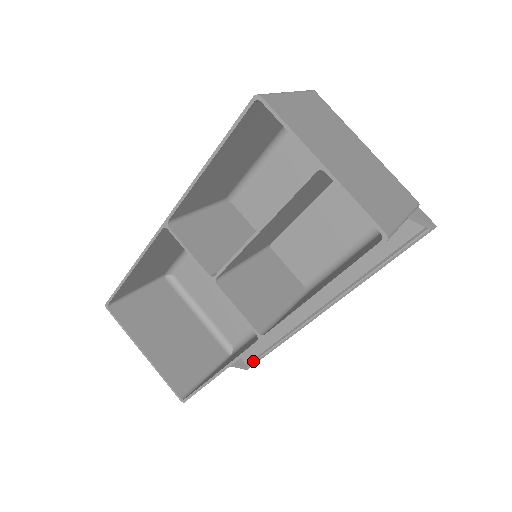
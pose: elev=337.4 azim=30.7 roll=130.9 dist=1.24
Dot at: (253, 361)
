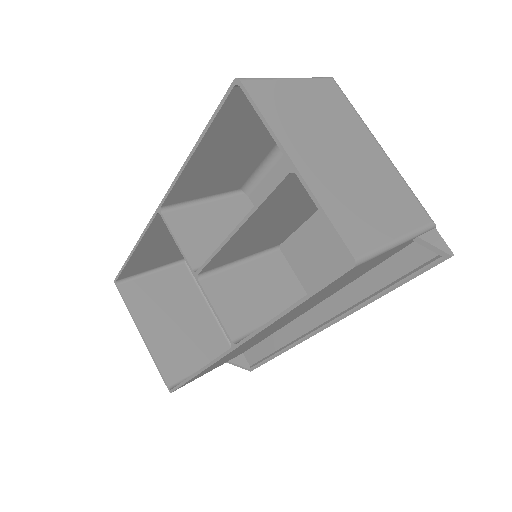
Dot at: (256, 364)
